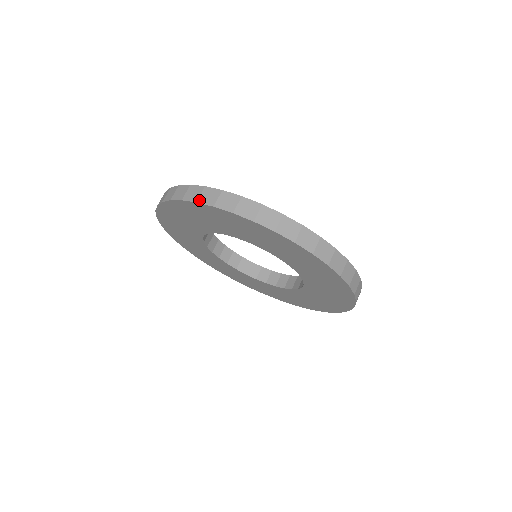
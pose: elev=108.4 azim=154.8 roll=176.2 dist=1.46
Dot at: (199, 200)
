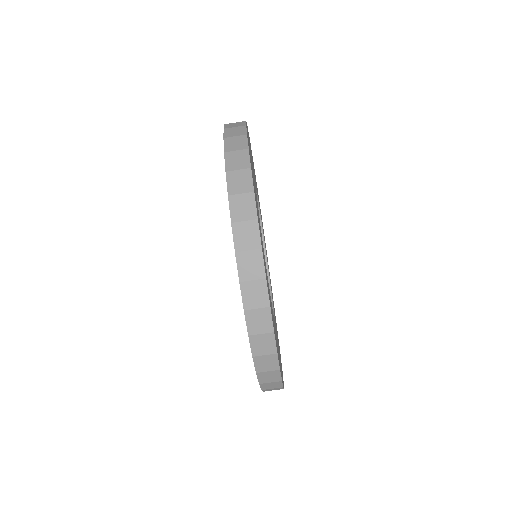
Dot at: (253, 338)
